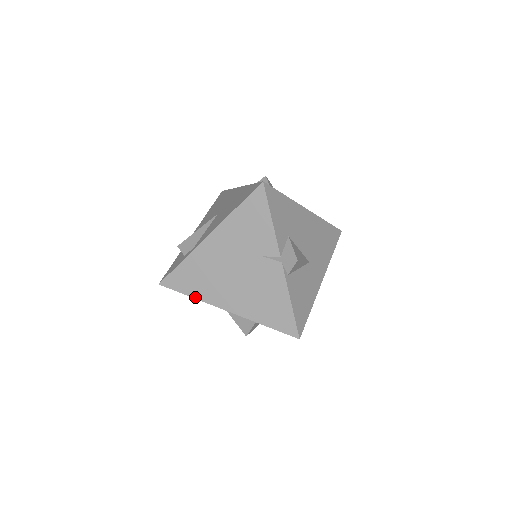
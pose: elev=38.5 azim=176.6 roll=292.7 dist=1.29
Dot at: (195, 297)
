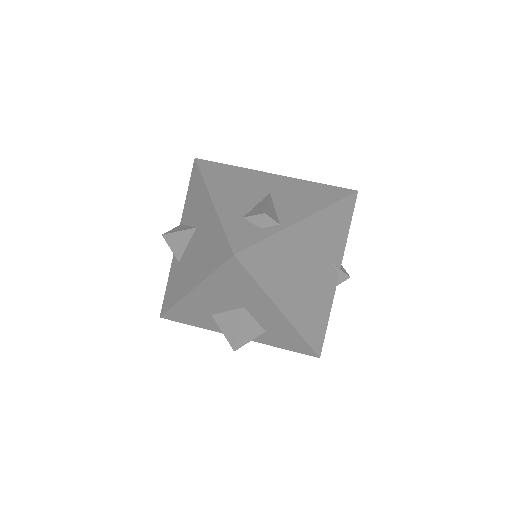
Dot at: (263, 287)
